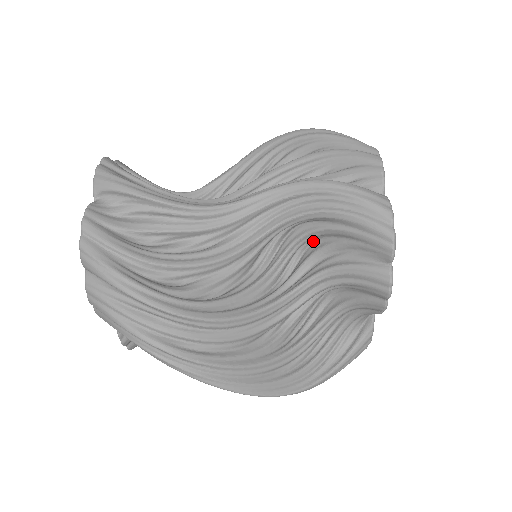
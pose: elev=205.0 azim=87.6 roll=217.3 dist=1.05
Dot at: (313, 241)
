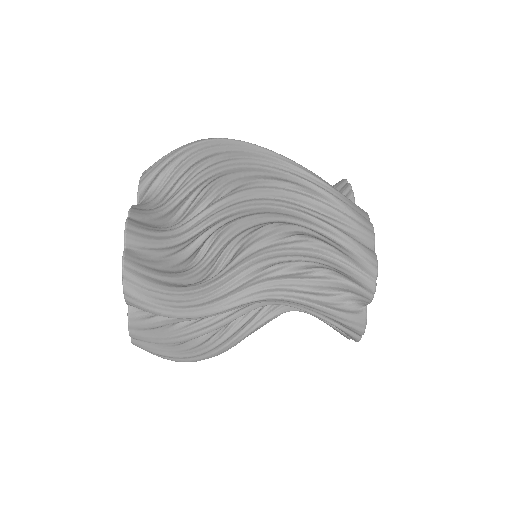
Dot at: occluded
